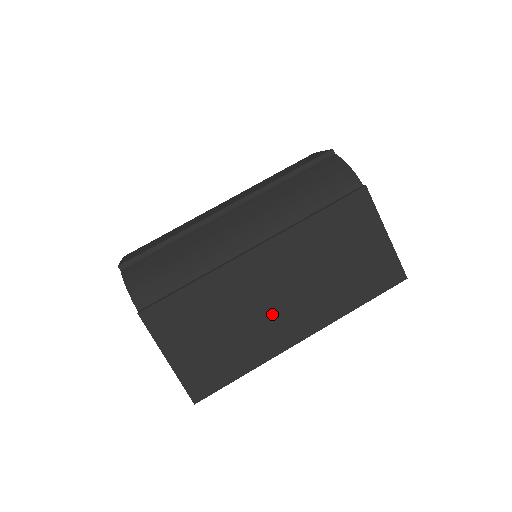
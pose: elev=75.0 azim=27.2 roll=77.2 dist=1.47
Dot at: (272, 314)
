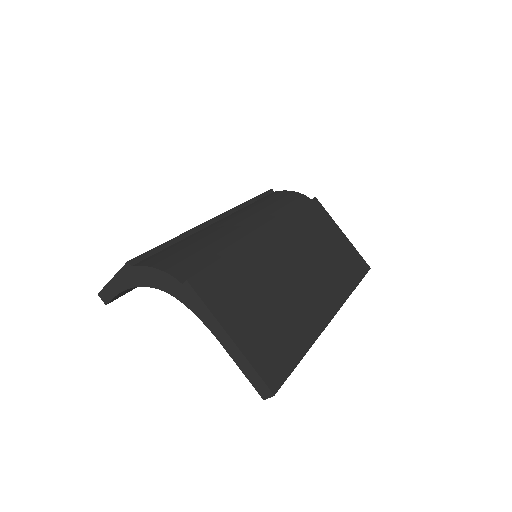
Dot at: (301, 290)
